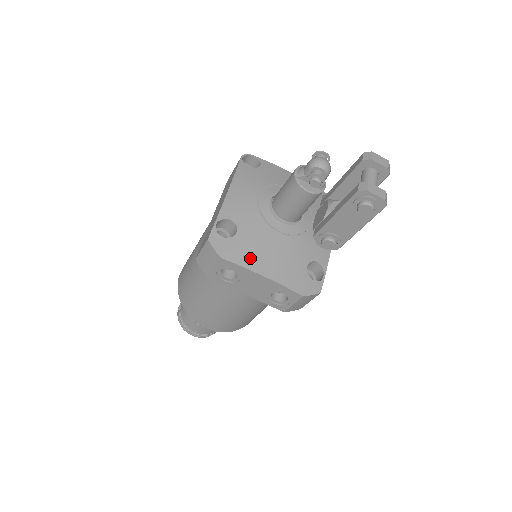
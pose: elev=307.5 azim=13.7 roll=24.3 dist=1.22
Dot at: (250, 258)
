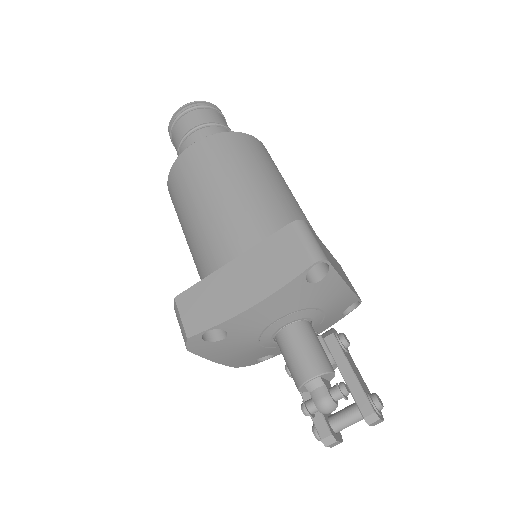
Dot at: (214, 354)
